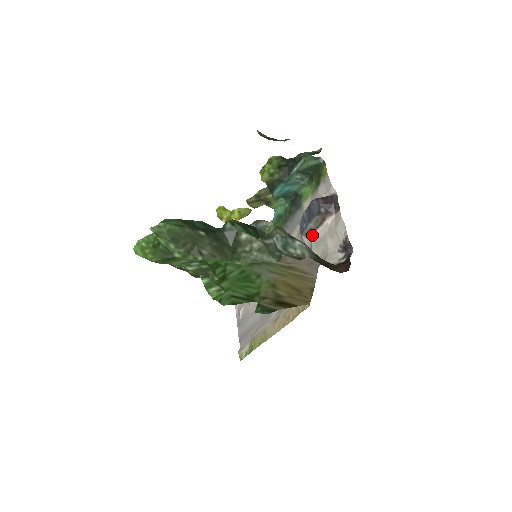
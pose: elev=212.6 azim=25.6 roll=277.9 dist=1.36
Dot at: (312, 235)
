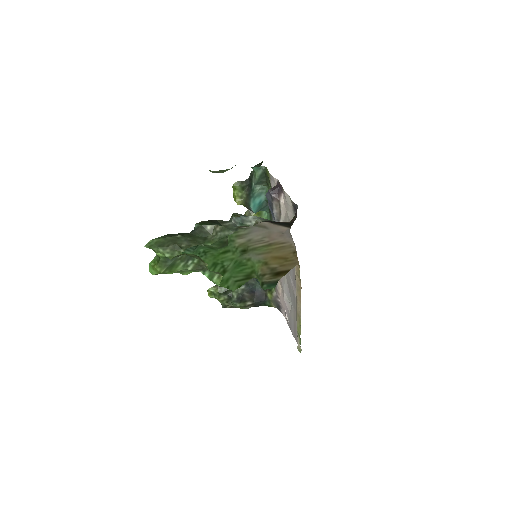
Dot at: (281, 218)
